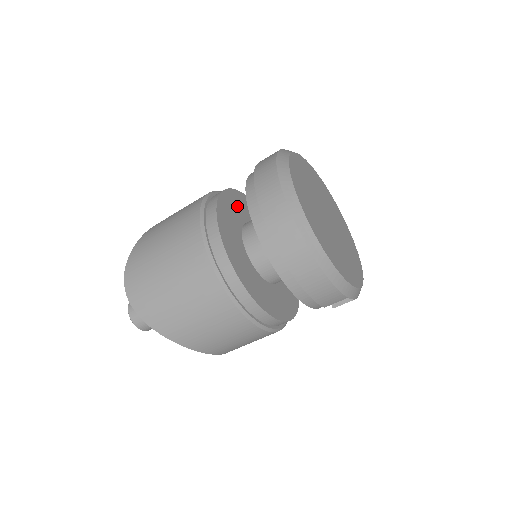
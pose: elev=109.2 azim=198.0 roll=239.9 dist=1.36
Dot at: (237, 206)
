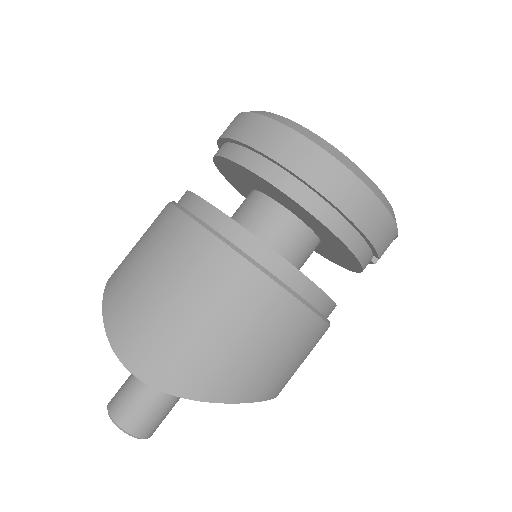
Dot at: occluded
